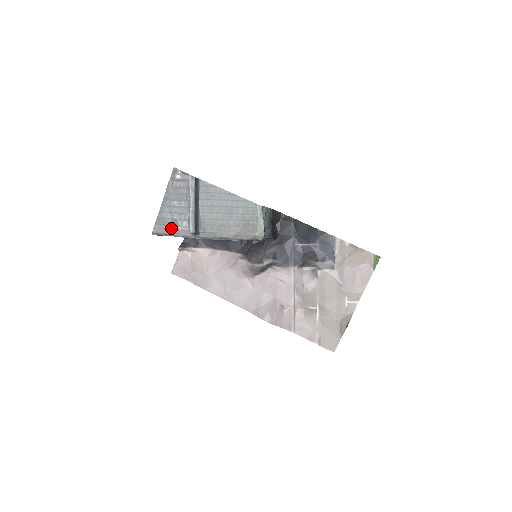
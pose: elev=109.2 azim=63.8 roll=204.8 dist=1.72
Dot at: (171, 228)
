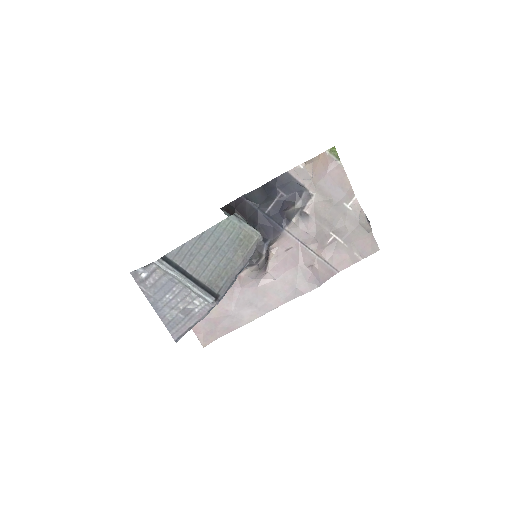
Dot at: (188, 319)
